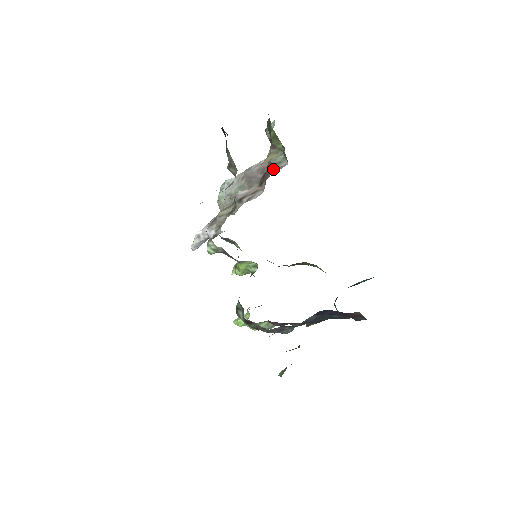
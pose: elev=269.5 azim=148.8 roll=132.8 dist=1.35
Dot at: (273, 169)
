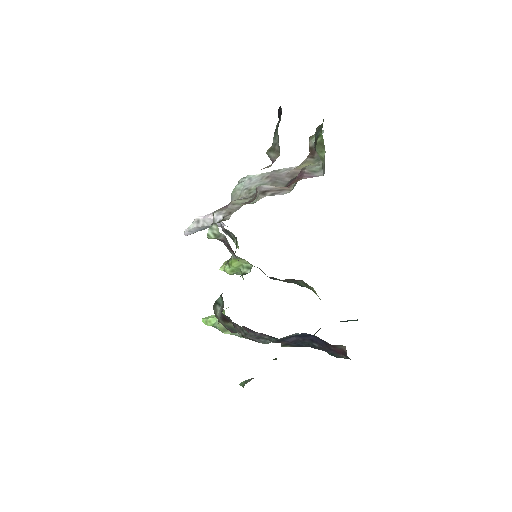
Dot at: (306, 175)
